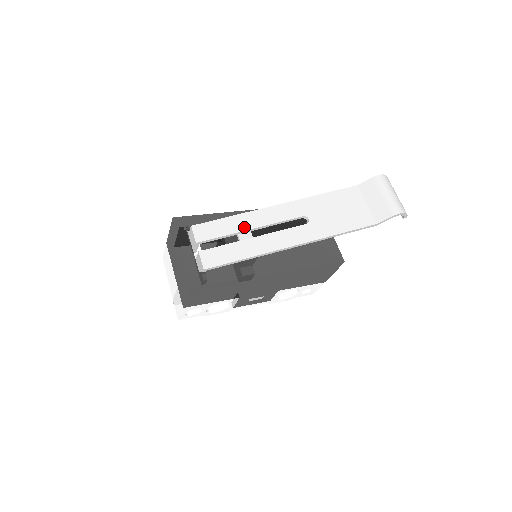
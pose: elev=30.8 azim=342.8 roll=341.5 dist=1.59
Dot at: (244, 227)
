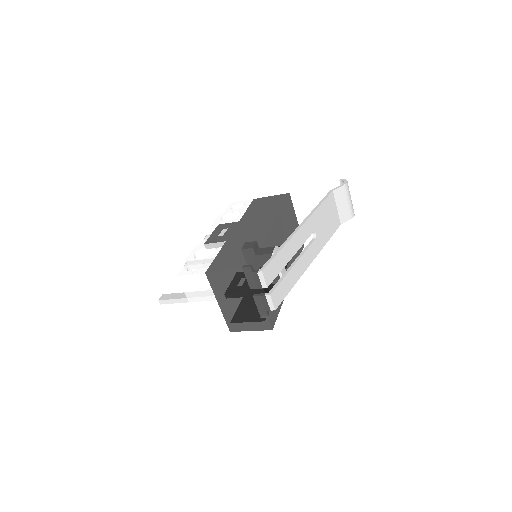
Dot at: (289, 257)
